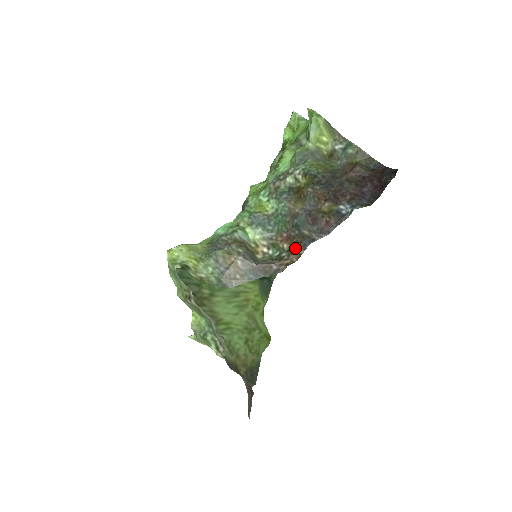
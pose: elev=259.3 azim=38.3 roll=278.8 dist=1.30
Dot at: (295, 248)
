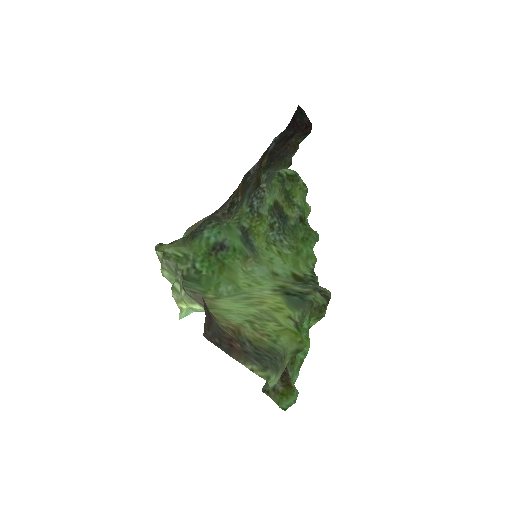
Dot at: (240, 189)
